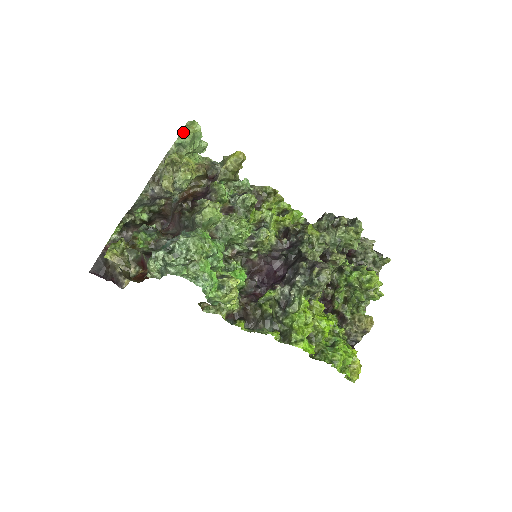
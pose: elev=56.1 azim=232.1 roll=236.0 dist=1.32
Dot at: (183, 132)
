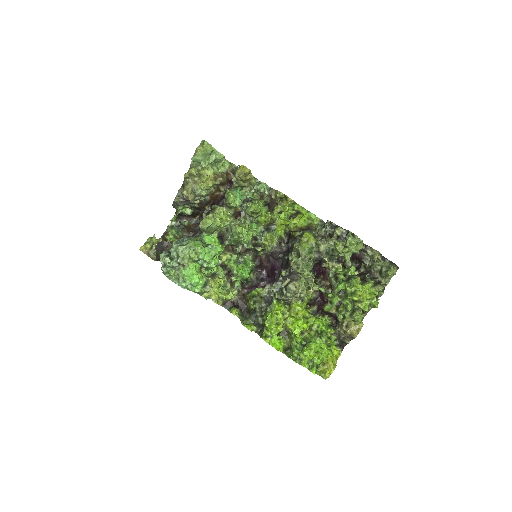
Dot at: (196, 151)
